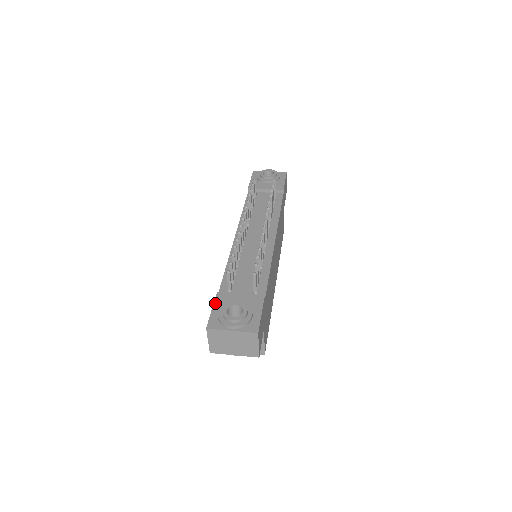
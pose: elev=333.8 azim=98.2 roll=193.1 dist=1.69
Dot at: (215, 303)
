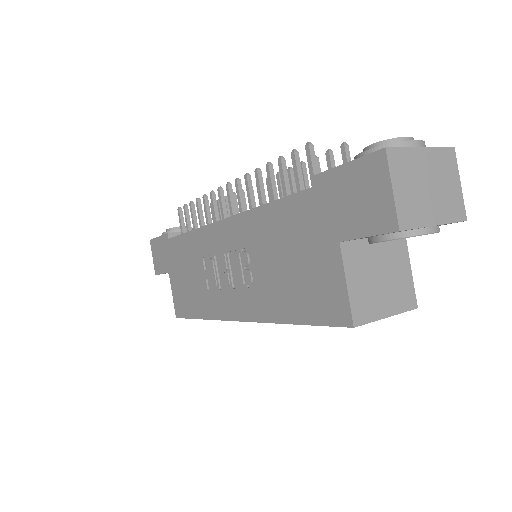
Dot at: (334, 167)
